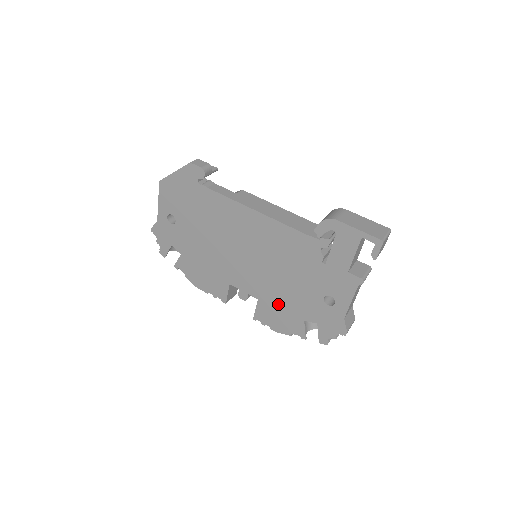
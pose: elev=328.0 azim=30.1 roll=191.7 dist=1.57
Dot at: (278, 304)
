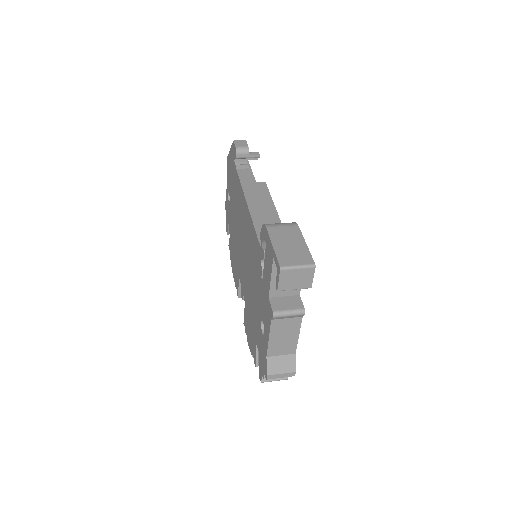
Dot at: (249, 314)
